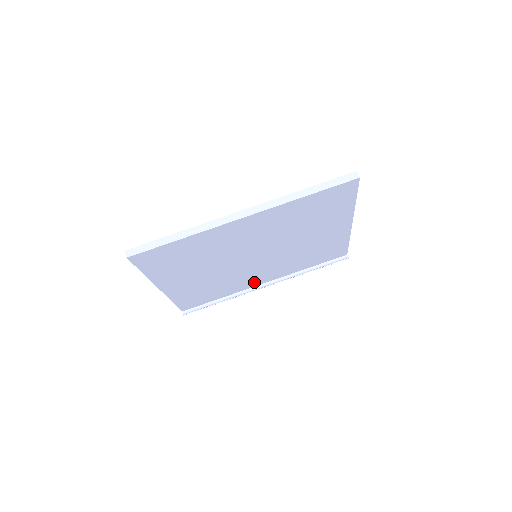
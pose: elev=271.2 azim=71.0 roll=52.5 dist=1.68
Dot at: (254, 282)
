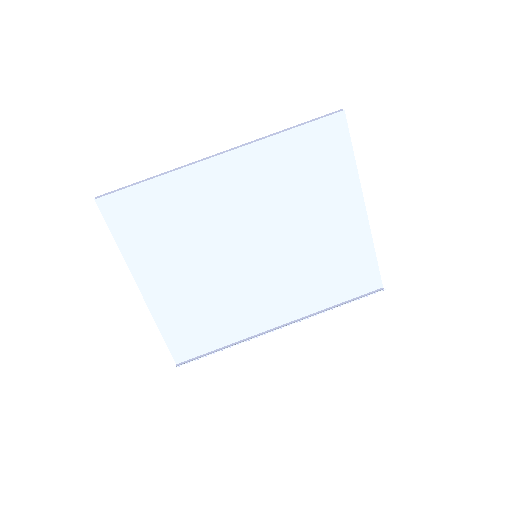
Dot at: (265, 318)
